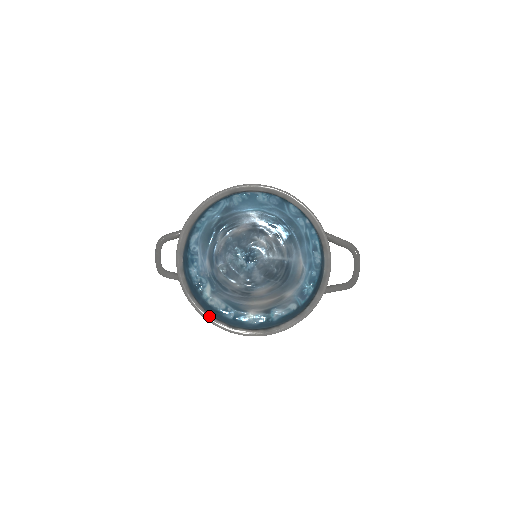
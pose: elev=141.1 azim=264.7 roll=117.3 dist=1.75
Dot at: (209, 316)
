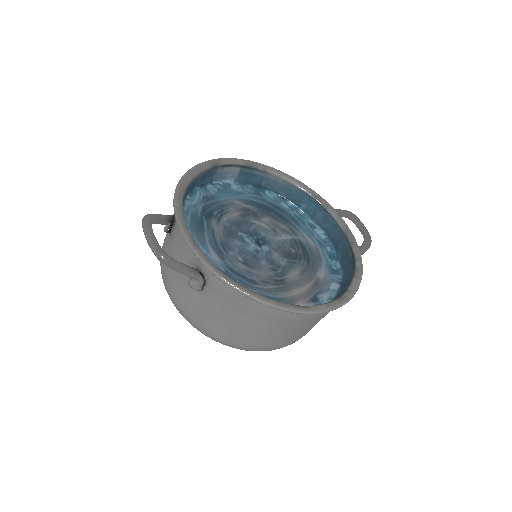
Dot at: (264, 297)
